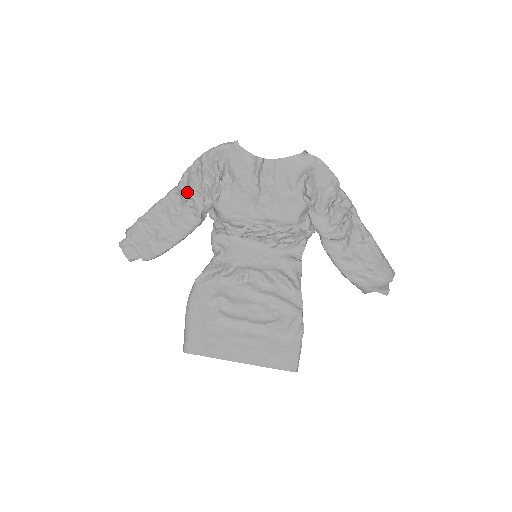
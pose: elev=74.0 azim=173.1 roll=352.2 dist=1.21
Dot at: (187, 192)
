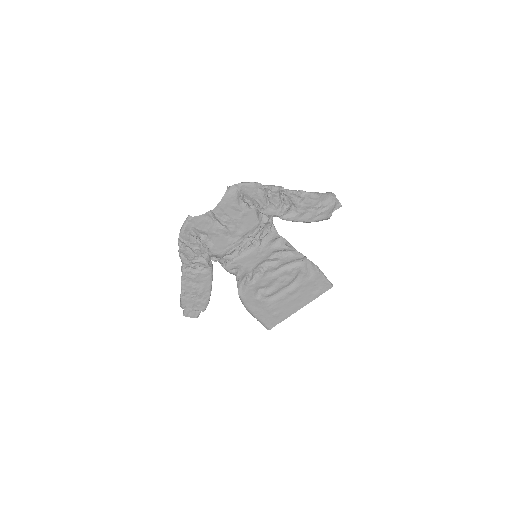
Dot at: (190, 262)
